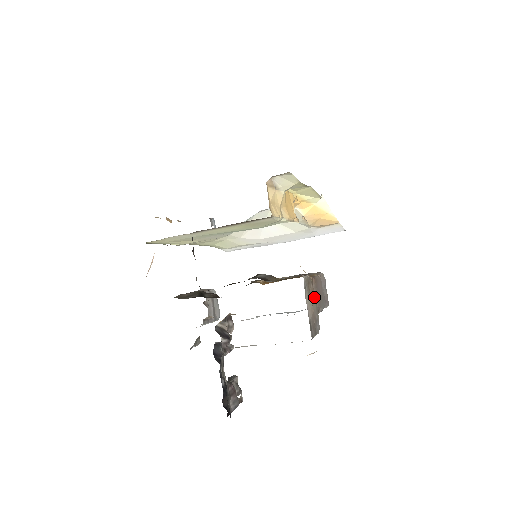
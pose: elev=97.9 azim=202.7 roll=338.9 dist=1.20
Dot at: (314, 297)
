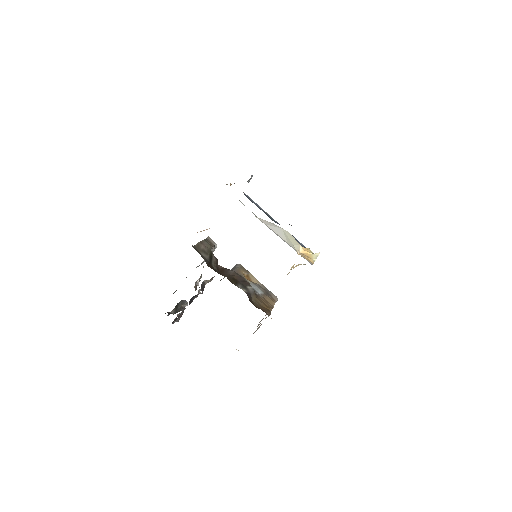
Dot at: occluded
